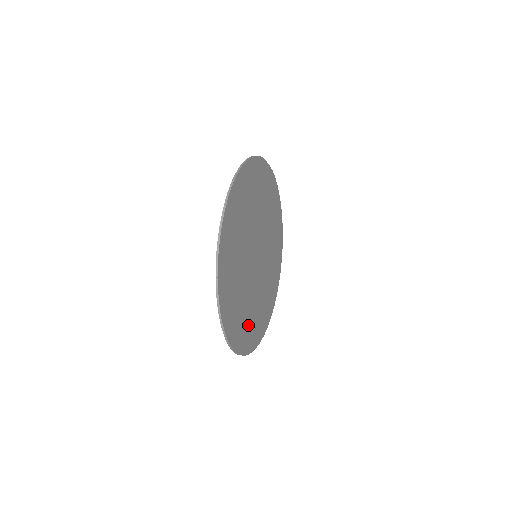
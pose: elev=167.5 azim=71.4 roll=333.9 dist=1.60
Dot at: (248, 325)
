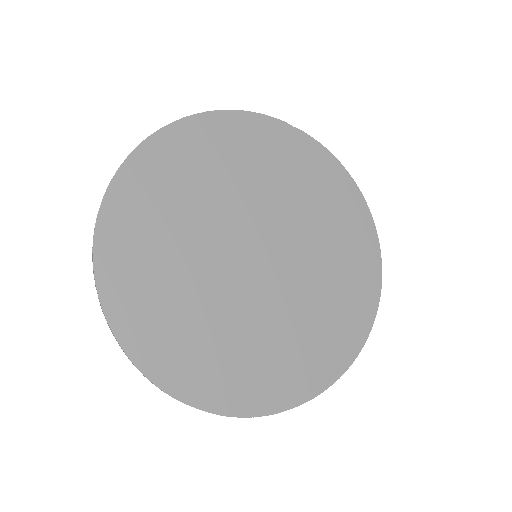
Dot at: (223, 362)
